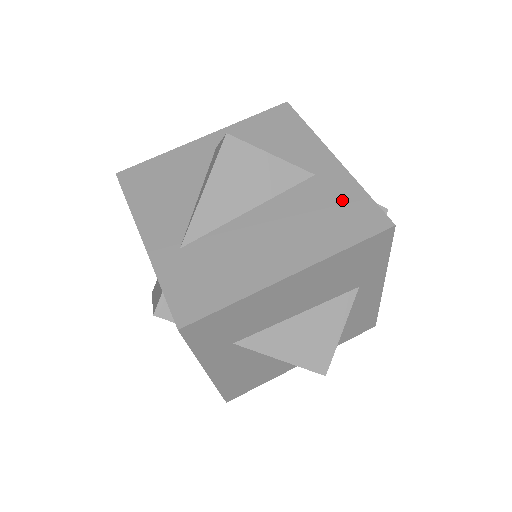
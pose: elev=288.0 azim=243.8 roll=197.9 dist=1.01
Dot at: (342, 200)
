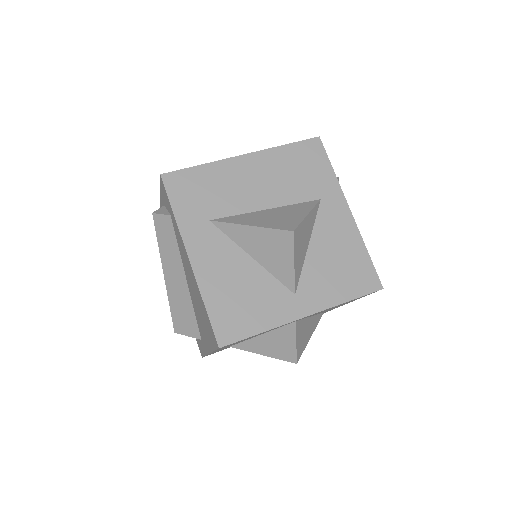
Dot at: occluded
